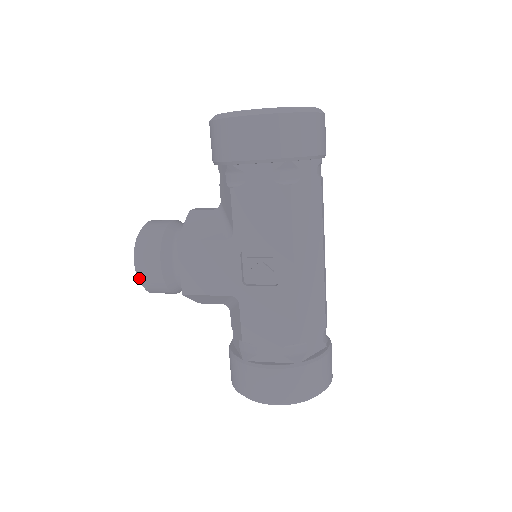
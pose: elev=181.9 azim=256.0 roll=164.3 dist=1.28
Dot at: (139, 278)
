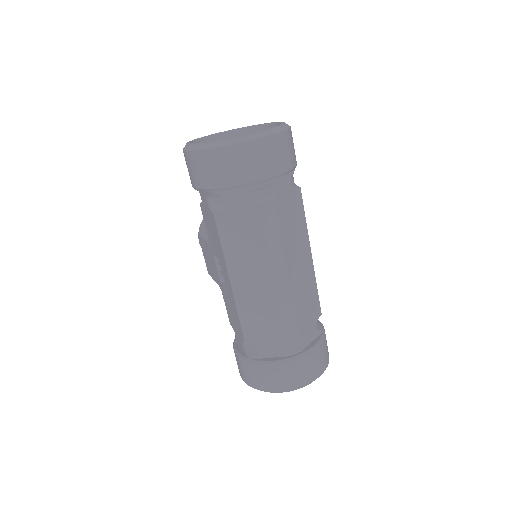
Dot at: occluded
